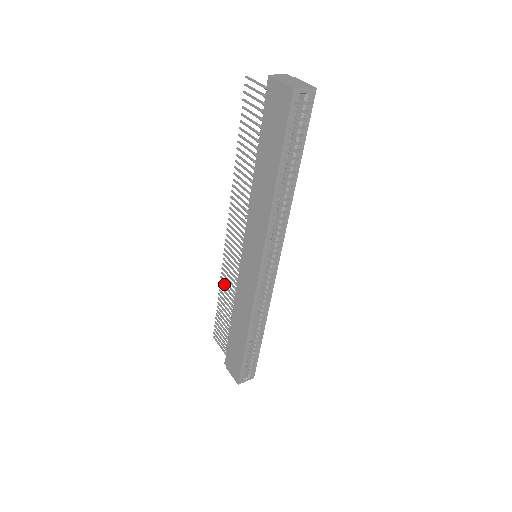
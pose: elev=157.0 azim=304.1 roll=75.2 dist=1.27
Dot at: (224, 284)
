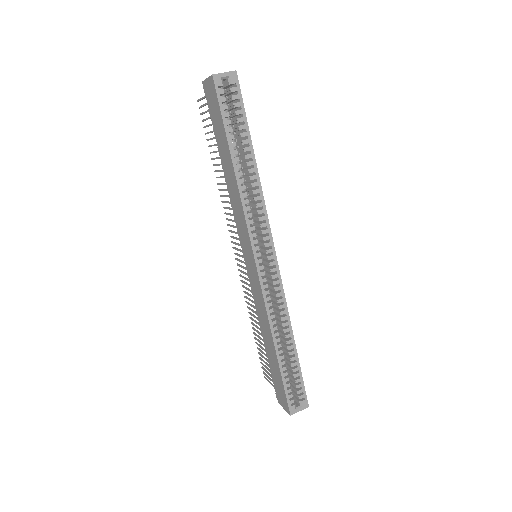
Dot at: (250, 308)
